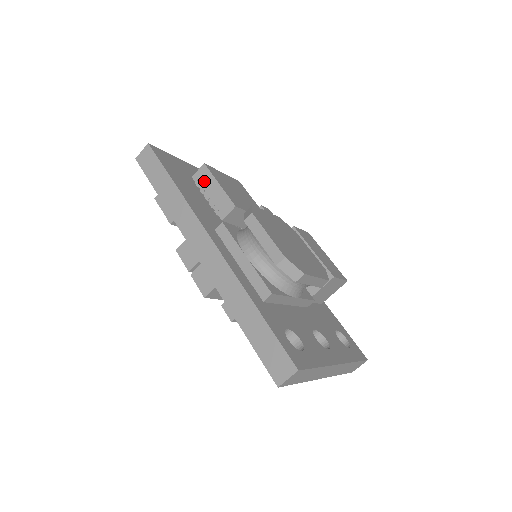
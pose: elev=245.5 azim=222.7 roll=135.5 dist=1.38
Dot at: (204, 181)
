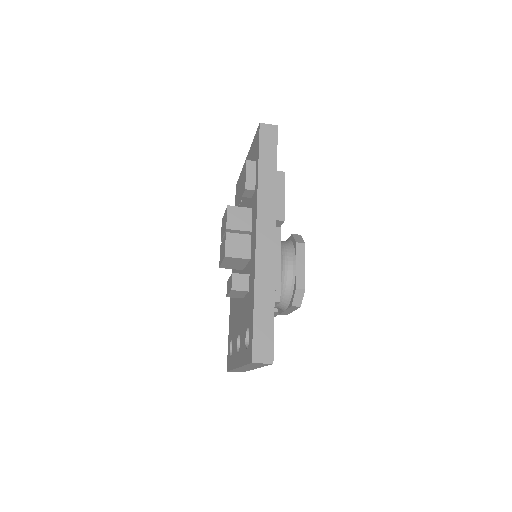
Dot at: occluded
